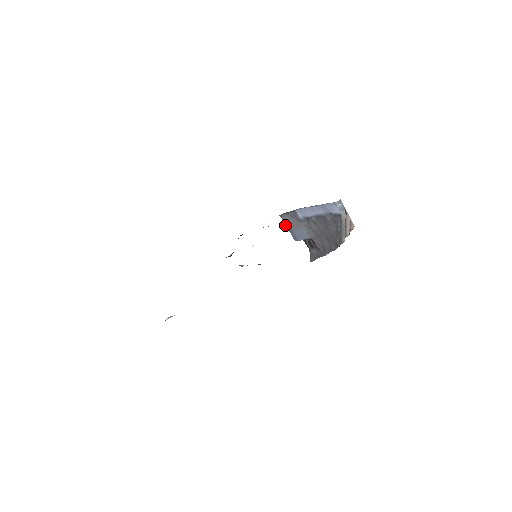
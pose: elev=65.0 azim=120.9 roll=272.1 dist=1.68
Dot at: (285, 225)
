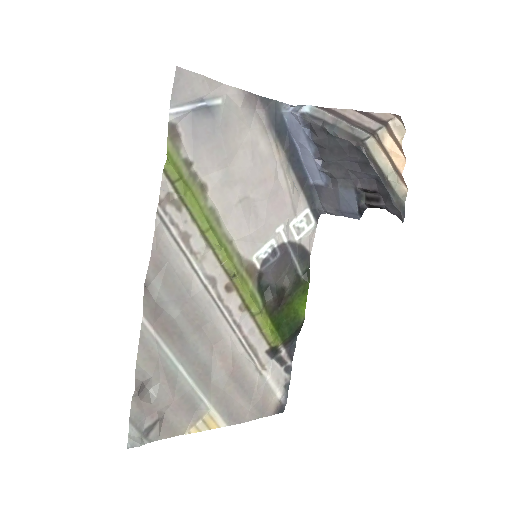
Dot at: occluded
